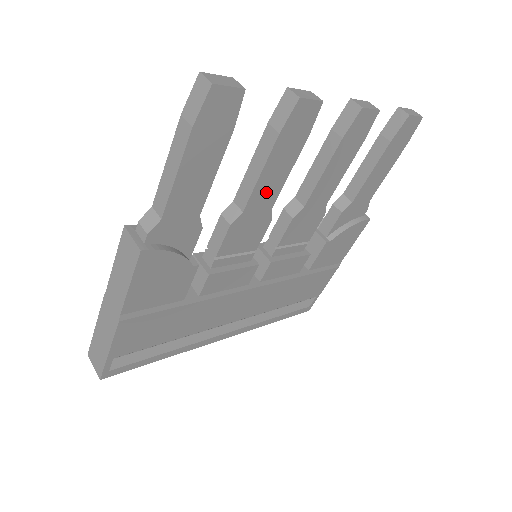
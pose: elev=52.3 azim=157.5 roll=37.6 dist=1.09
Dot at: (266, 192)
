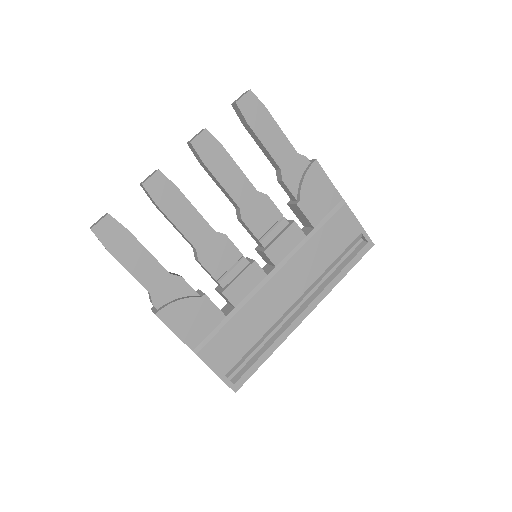
Dot at: (195, 229)
